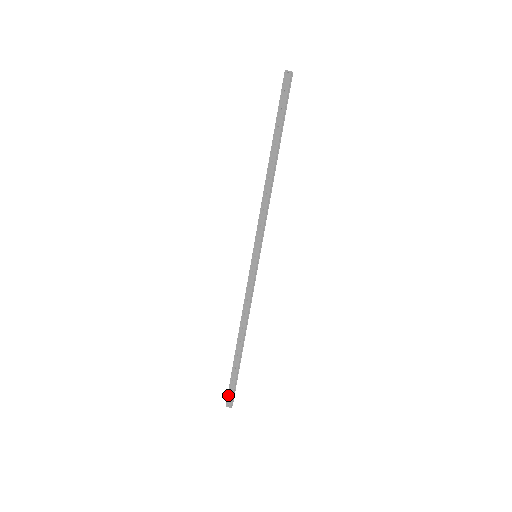
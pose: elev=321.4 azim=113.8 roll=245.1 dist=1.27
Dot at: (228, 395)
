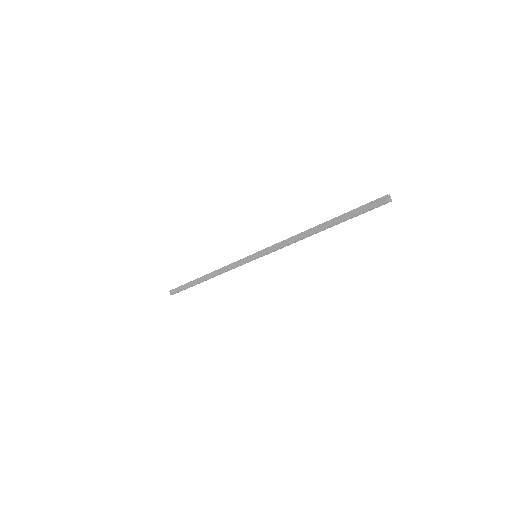
Dot at: (175, 289)
